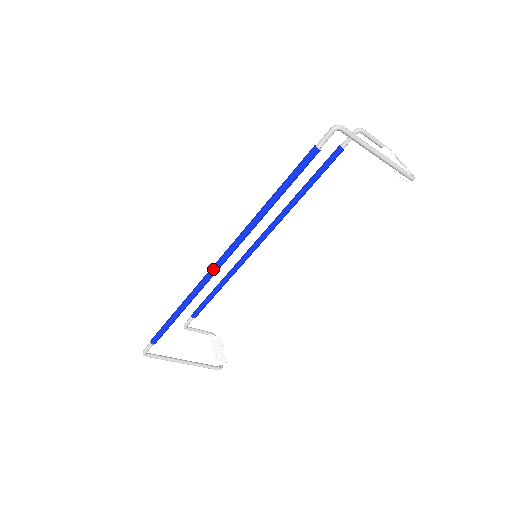
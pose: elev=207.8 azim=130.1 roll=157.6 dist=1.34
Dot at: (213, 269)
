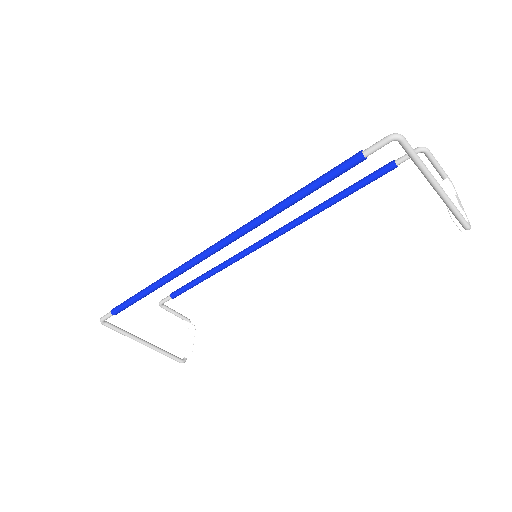
Dot at: (199, 256)
